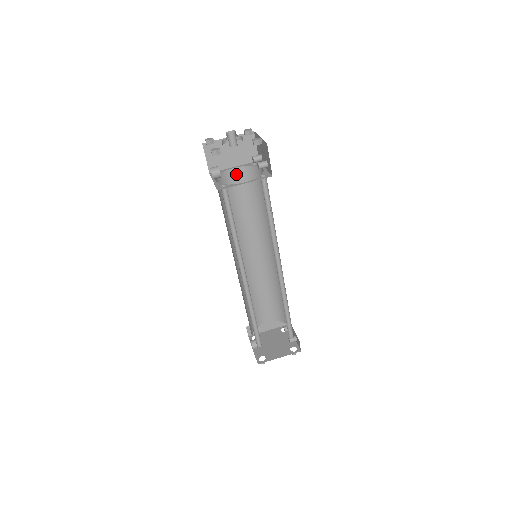
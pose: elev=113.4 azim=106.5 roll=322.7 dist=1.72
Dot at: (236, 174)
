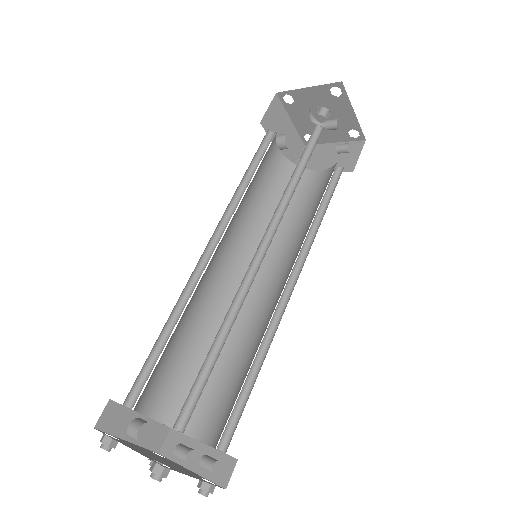
Dot at: (316, 178)
